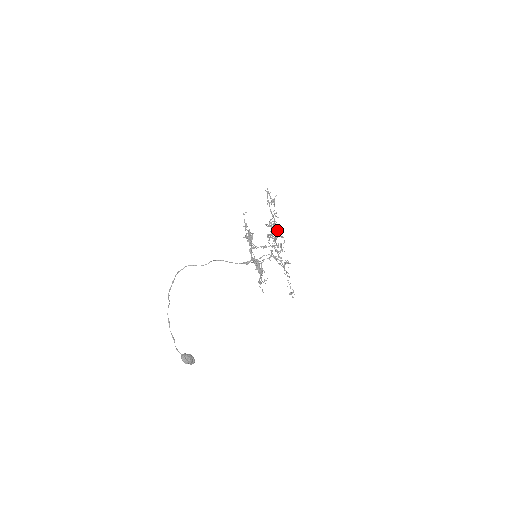
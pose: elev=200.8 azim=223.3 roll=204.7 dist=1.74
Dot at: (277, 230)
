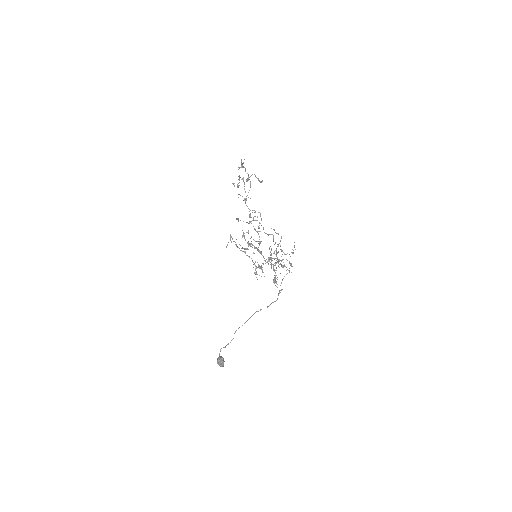
Dot at: occluded
